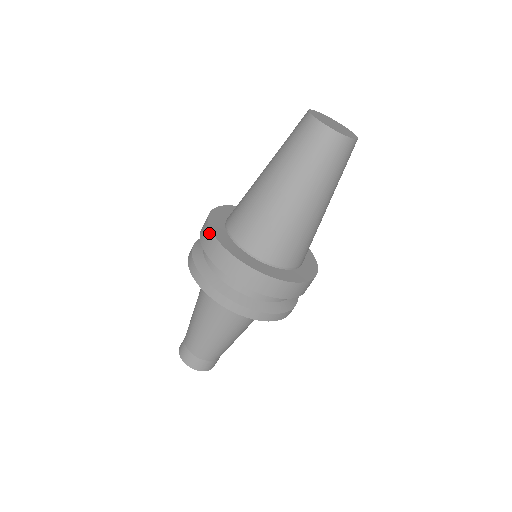
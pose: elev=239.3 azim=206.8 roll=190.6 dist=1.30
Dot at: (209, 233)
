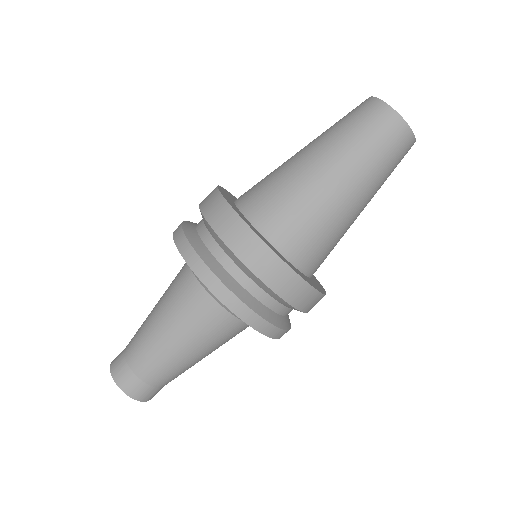
Dot at: occluded
